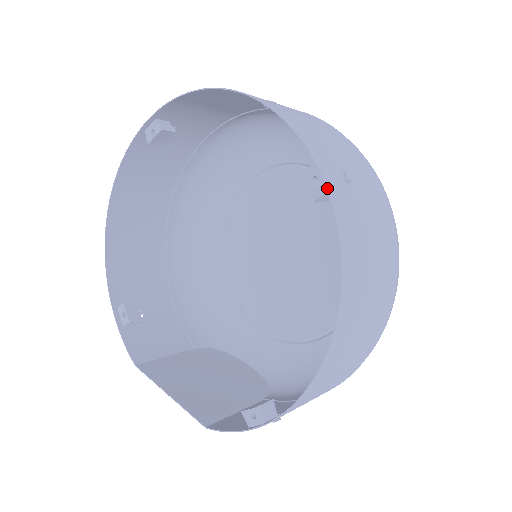
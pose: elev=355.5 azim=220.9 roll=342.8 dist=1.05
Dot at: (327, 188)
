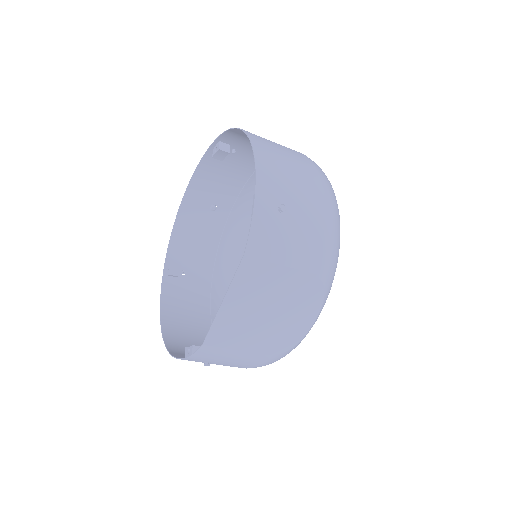
Dot at: (216, 139)
